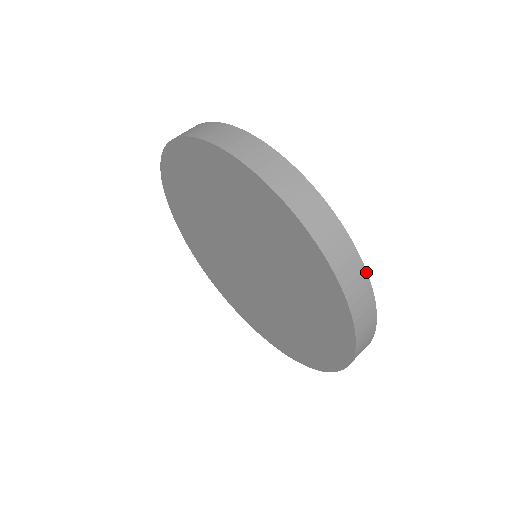
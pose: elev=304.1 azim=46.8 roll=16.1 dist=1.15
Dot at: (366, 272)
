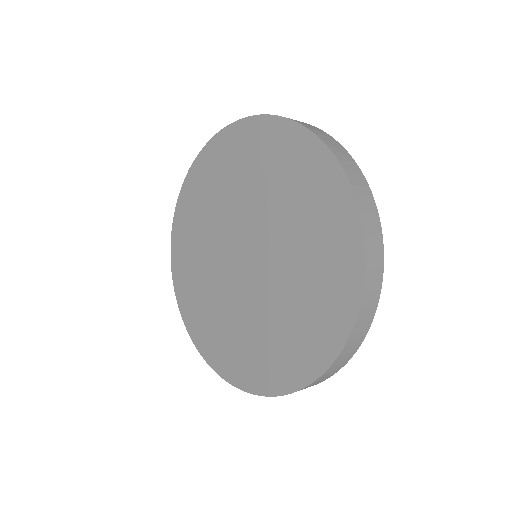
Dot at: occluded
